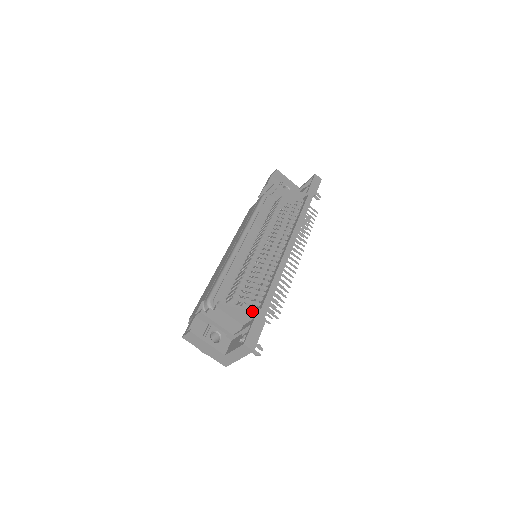
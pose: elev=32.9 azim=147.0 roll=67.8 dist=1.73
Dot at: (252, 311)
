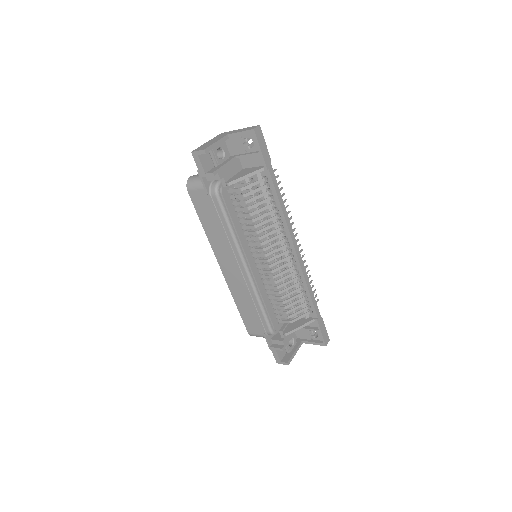
Dot at: occluded
